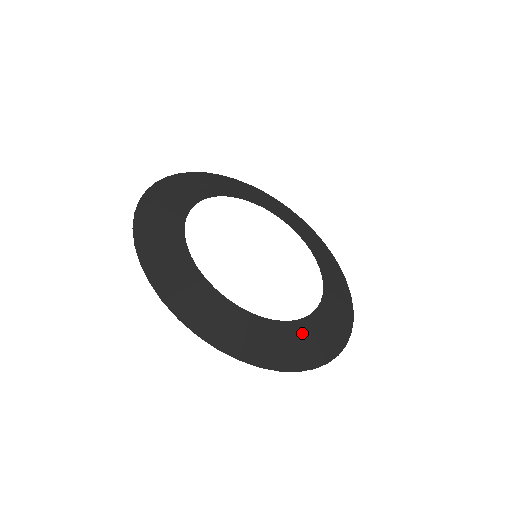
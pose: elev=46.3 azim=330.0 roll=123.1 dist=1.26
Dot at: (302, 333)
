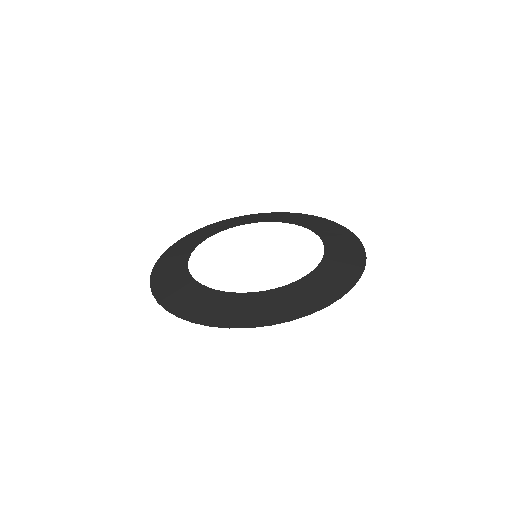
Dot at: (295, 292)
